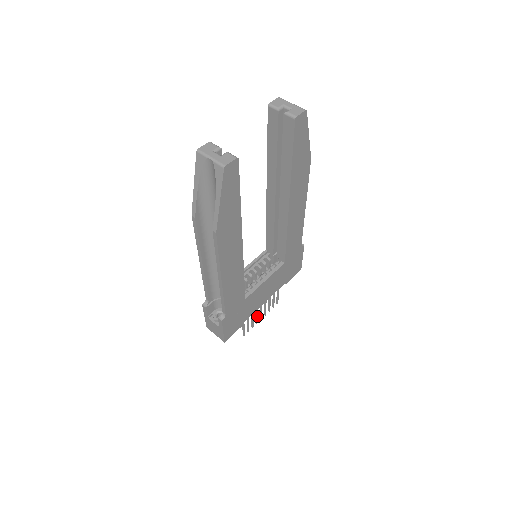
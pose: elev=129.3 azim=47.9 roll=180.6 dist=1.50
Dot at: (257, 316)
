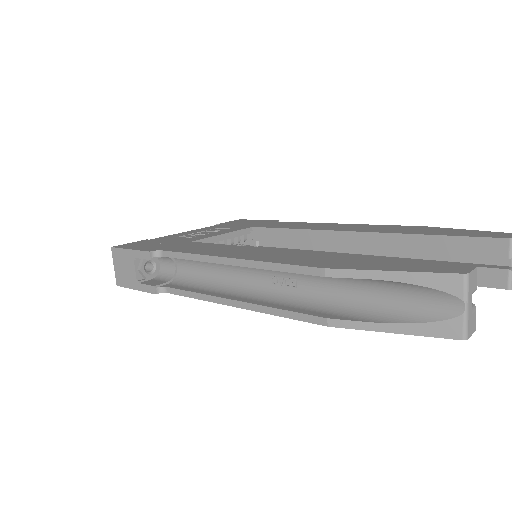
Dot at: occluded
